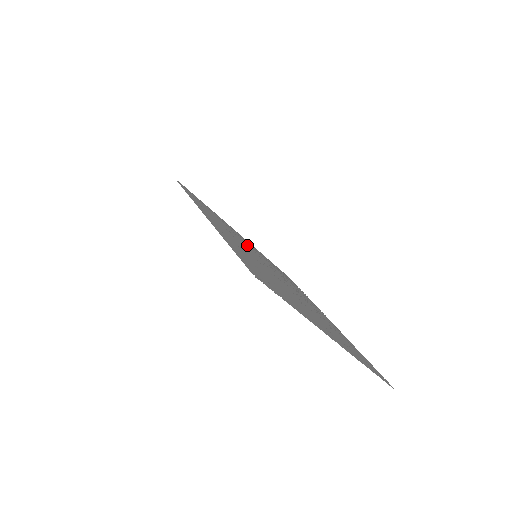
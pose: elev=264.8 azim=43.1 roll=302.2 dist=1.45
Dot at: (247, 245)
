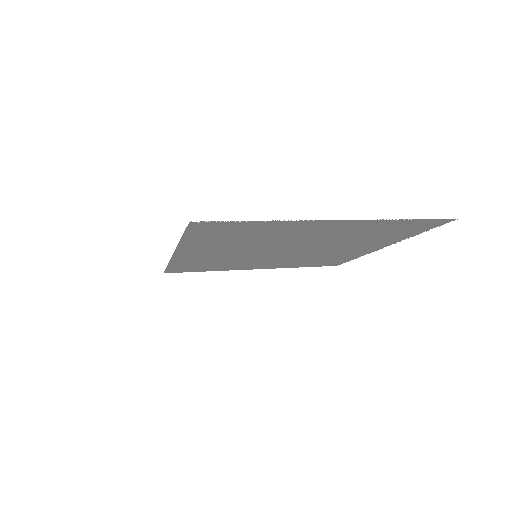
Dot at: (252, 262)
